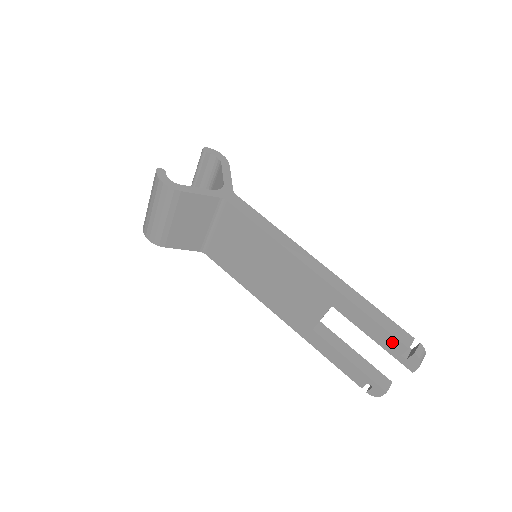
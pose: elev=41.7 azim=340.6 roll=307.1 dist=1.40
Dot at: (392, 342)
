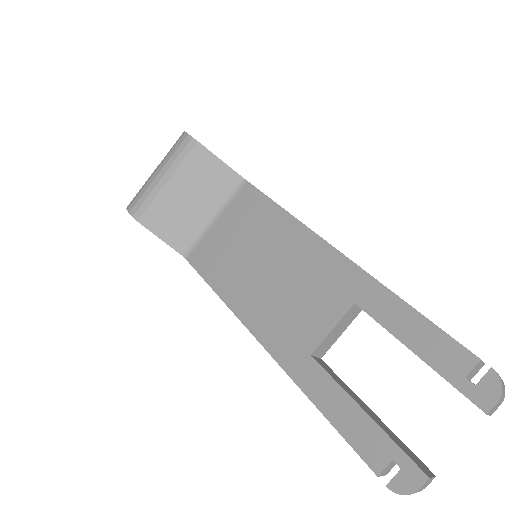
Dot at: (450, 351)
